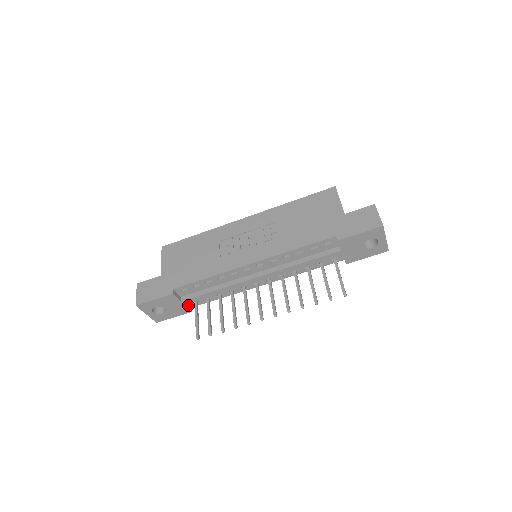
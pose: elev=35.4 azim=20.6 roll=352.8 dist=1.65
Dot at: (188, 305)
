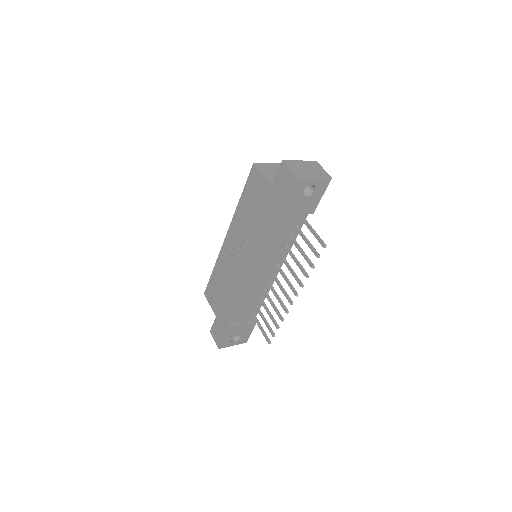
Dot at: (250, 320)
